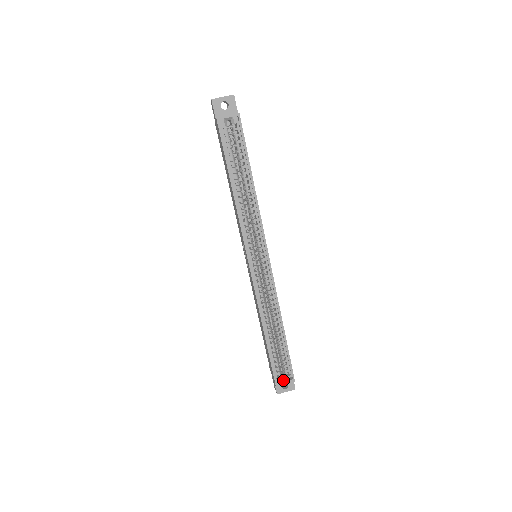
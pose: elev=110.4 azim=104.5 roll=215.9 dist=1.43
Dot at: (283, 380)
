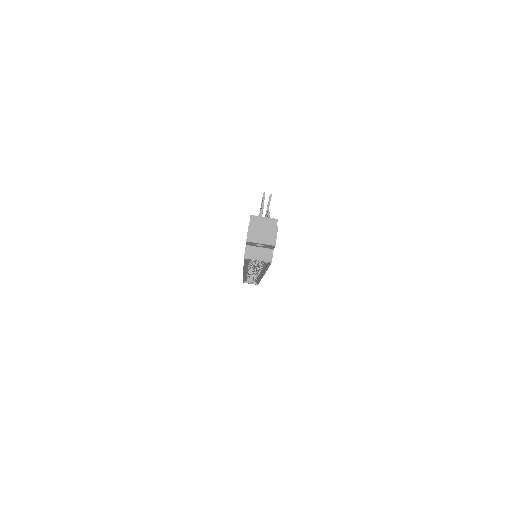
Dot at: (250, 282)
